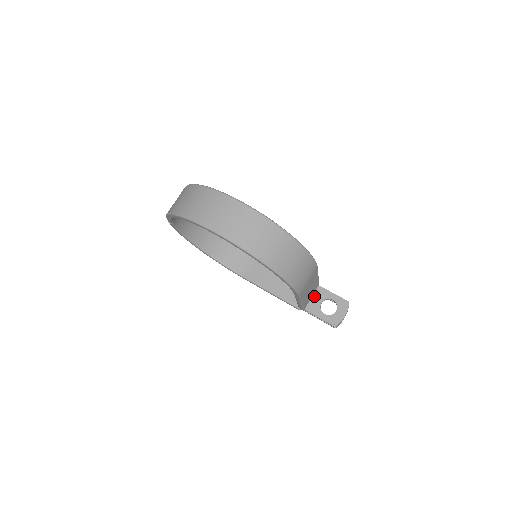
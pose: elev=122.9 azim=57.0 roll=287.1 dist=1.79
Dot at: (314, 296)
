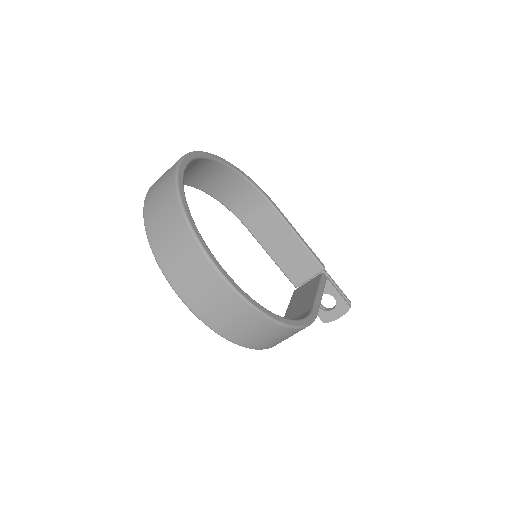
Dot at: occluded
